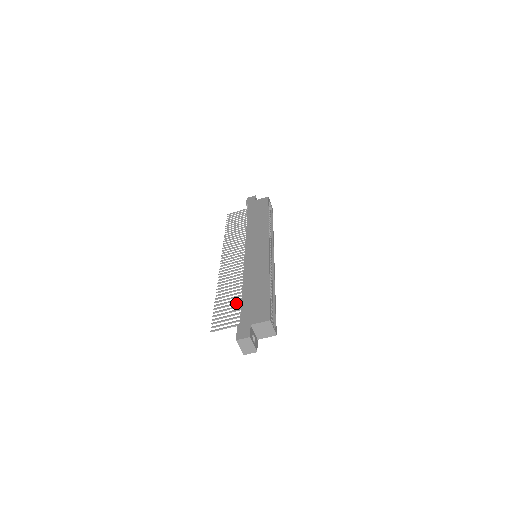
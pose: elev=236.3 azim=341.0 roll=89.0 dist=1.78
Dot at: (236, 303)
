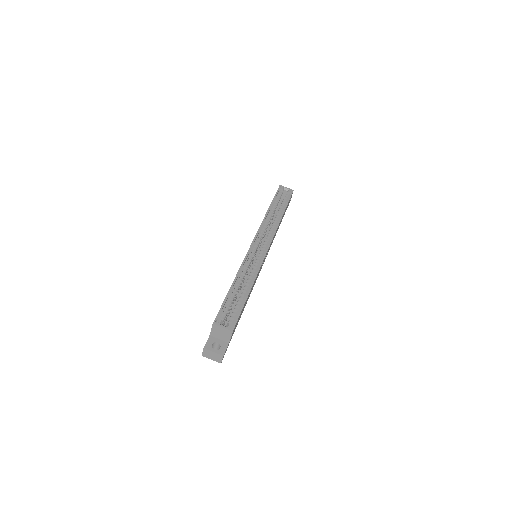
Dot at: occluded
